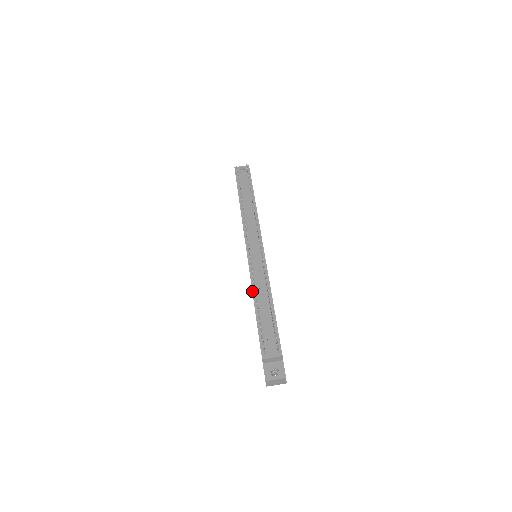
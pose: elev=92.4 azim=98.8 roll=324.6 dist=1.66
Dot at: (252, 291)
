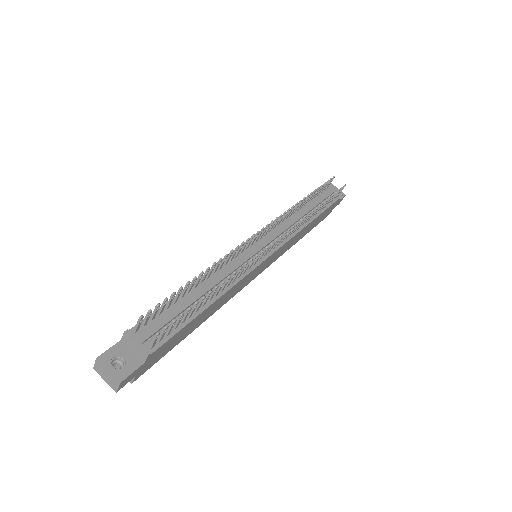
Dot at: occluded
